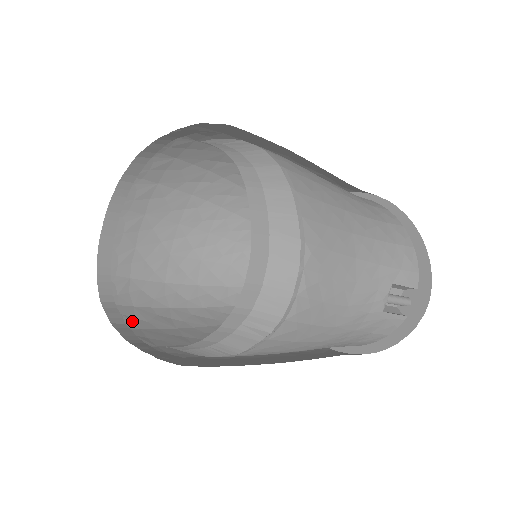
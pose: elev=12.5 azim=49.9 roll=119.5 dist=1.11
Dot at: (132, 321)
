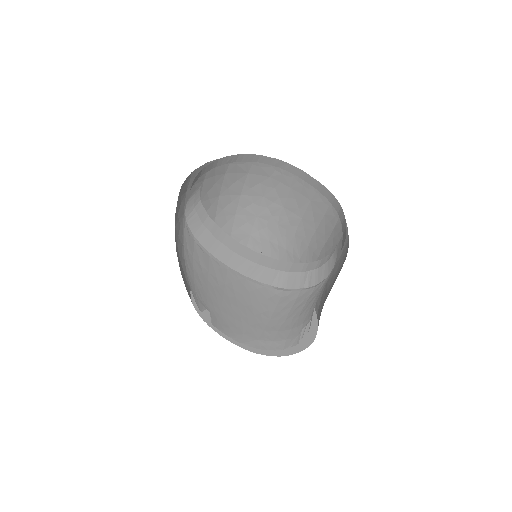
Dot at: occluded
